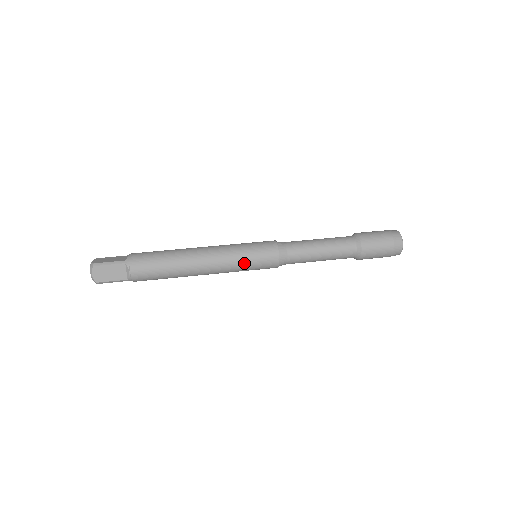
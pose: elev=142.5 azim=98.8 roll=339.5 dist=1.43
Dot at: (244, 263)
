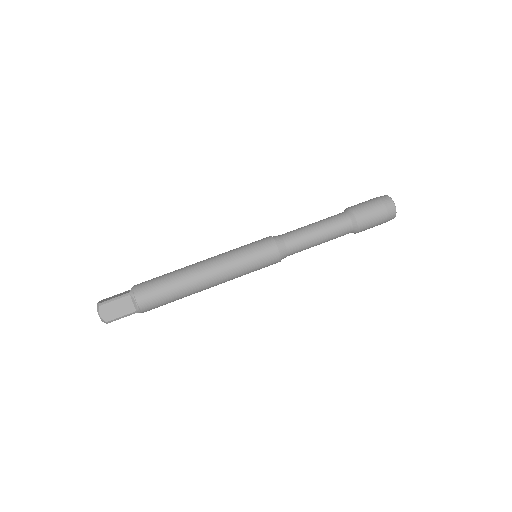
Dot at: occluded
